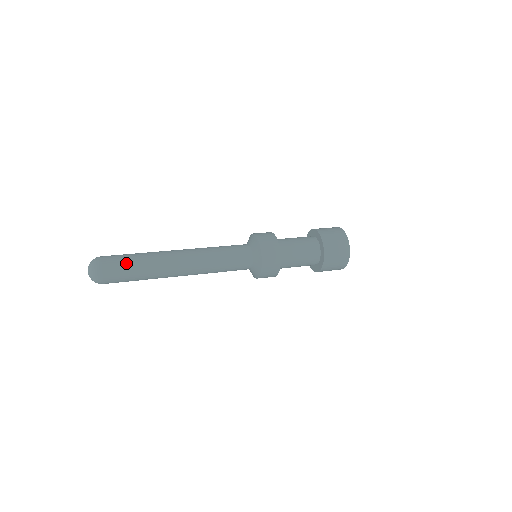
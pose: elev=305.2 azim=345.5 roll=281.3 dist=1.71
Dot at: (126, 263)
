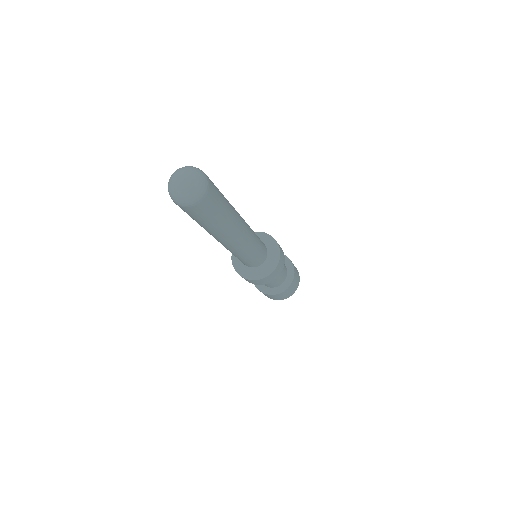
Dot at: occluded
